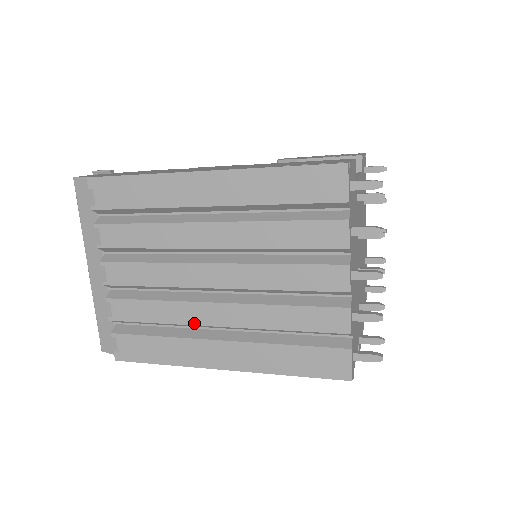
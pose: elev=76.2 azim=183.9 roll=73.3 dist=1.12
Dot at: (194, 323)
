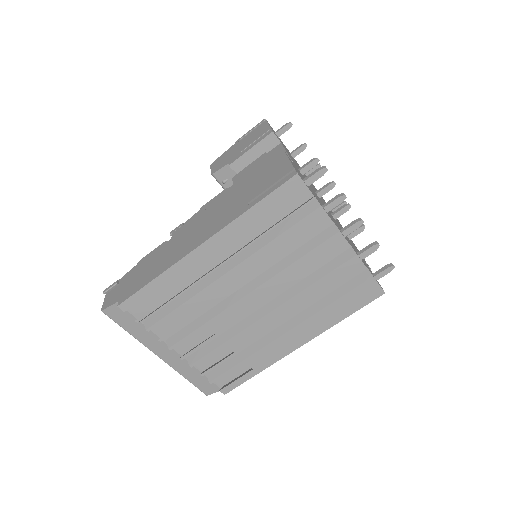
Dot at: (262, 336)
